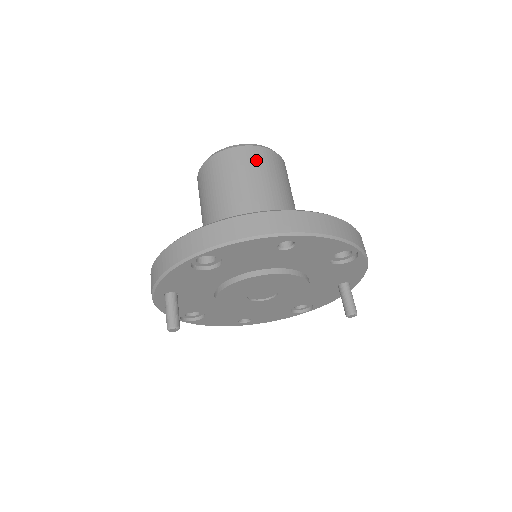
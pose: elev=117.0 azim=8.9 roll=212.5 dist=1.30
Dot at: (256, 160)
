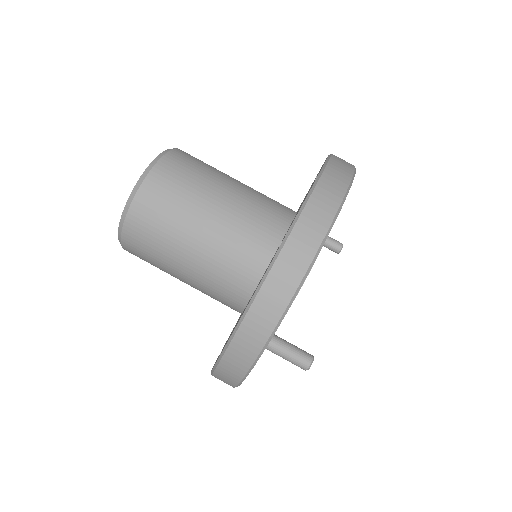
Dot at: (191, 161)
